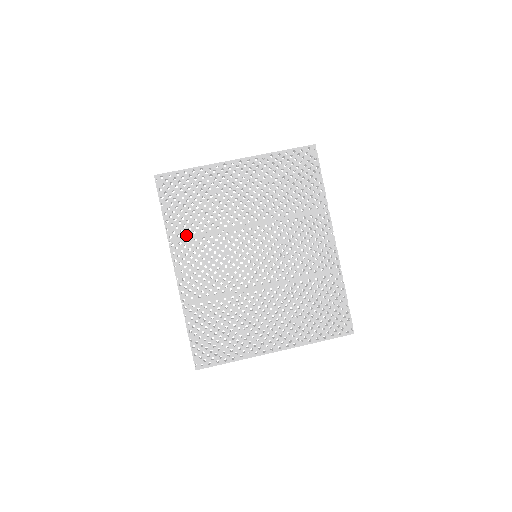
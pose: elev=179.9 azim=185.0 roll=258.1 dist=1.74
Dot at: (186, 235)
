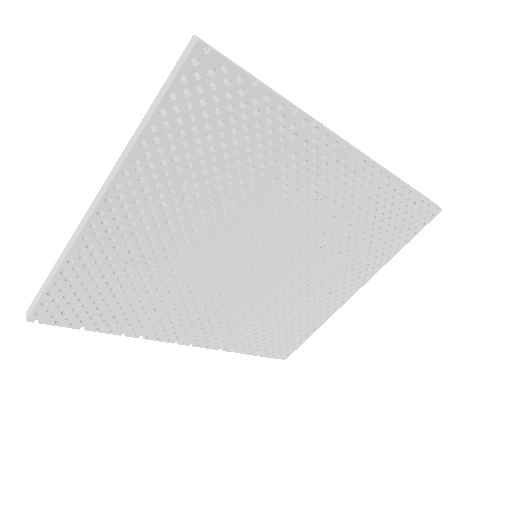
Dot at: (151, 317)
